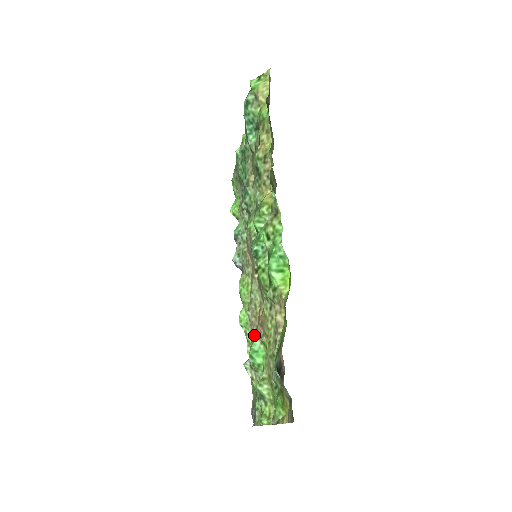
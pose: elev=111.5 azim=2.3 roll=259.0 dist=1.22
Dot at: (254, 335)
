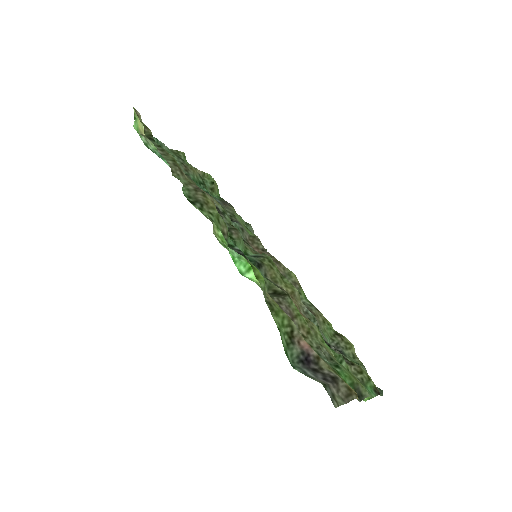
Dot at: occluded
